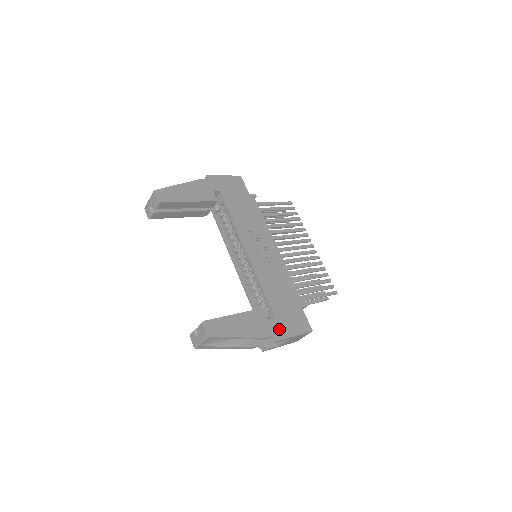
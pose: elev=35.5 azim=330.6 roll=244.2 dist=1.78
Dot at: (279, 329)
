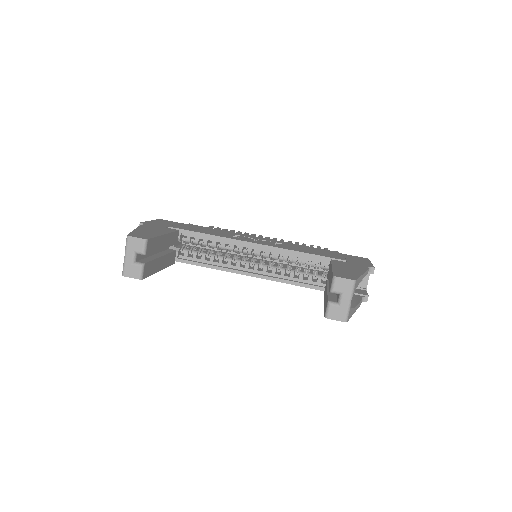
Dot at: (360, 264)
